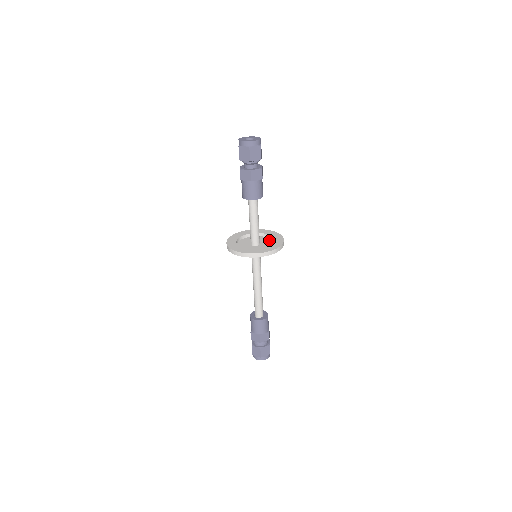
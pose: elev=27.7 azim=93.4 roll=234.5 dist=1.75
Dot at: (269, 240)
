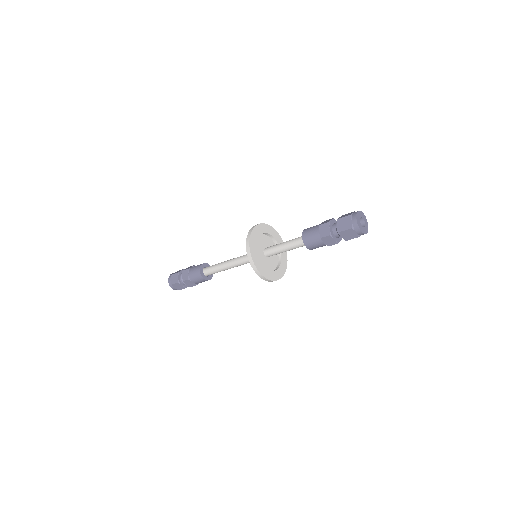
Dot at: occluded
